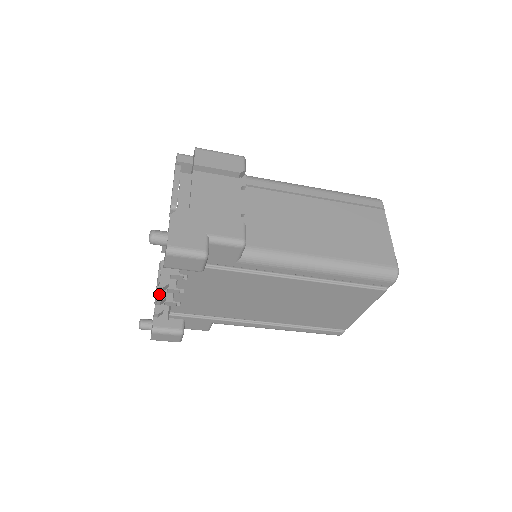
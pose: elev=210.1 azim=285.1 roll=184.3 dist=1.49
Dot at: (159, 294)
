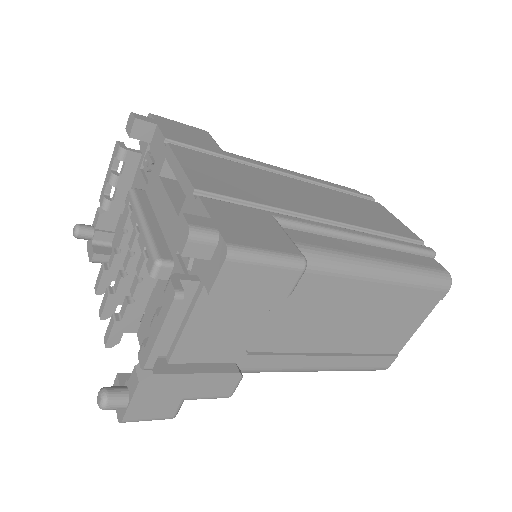
Dot at: (104, 312)
